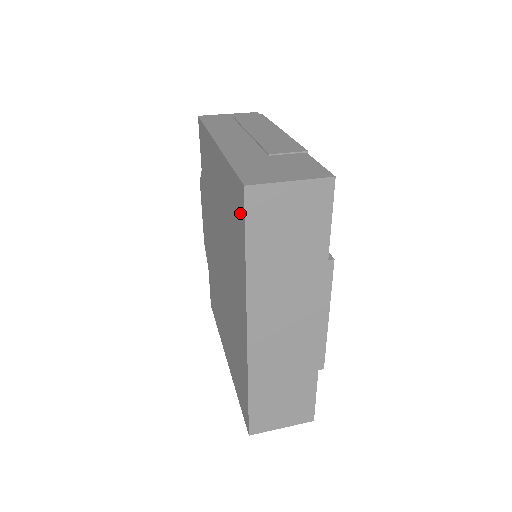
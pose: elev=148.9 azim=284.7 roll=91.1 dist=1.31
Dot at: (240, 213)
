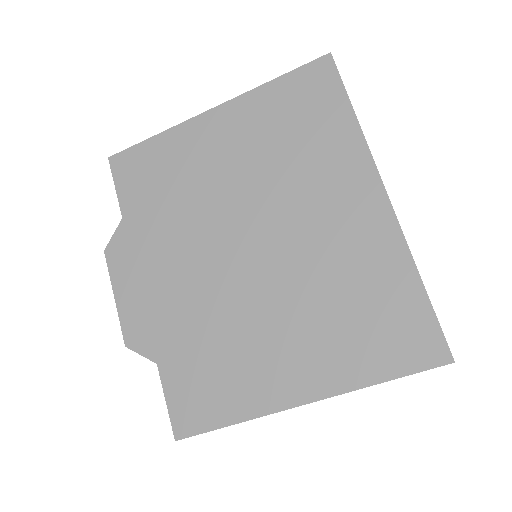
Dot at: (325, 86)
